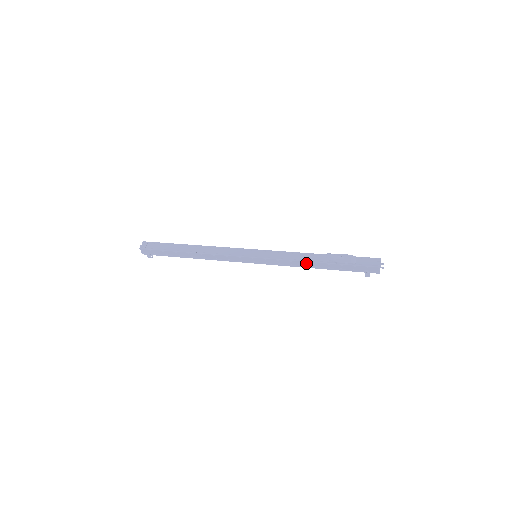
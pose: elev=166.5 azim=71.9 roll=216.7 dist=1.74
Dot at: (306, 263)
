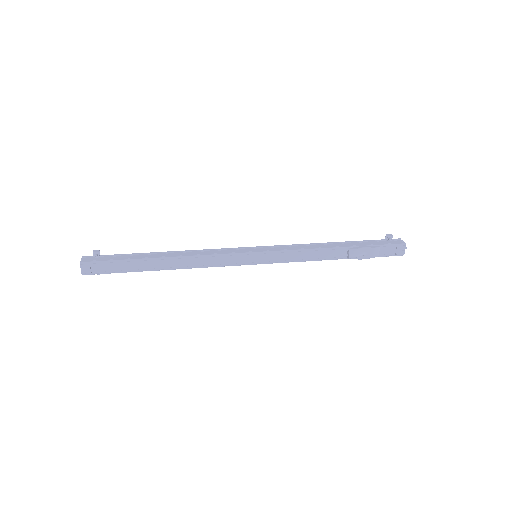
Dot at: (321, 259)
